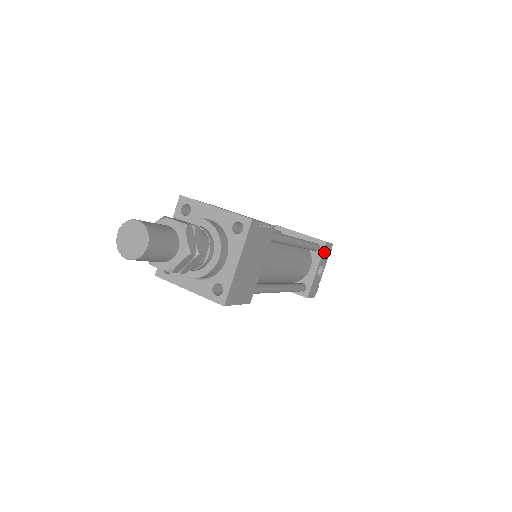
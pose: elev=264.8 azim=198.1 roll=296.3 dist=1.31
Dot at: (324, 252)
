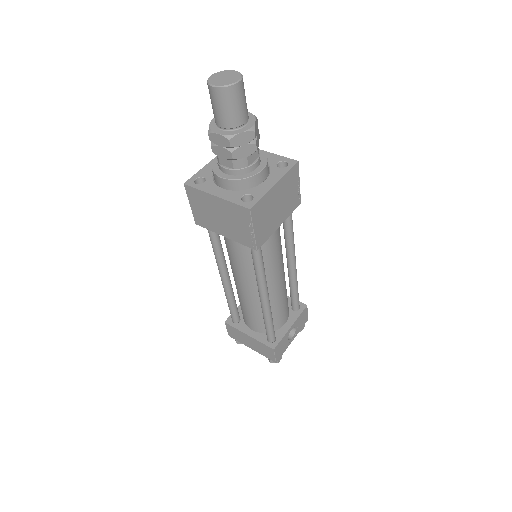
Dot at: (302, 315)
